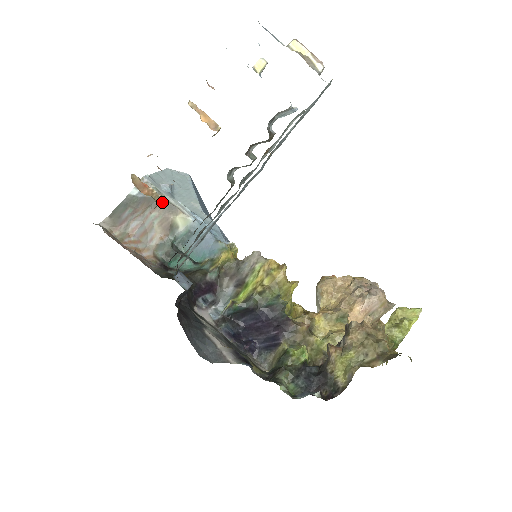
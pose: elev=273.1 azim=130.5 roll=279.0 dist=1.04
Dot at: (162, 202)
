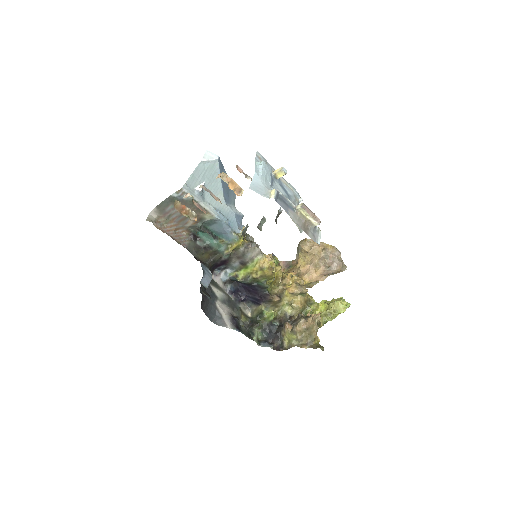
Dot at: (195, 220)
